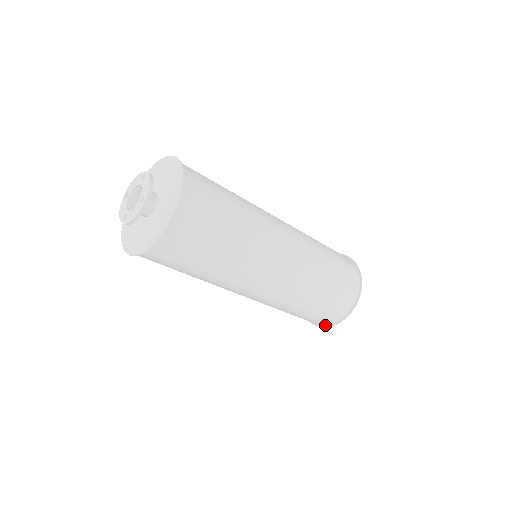
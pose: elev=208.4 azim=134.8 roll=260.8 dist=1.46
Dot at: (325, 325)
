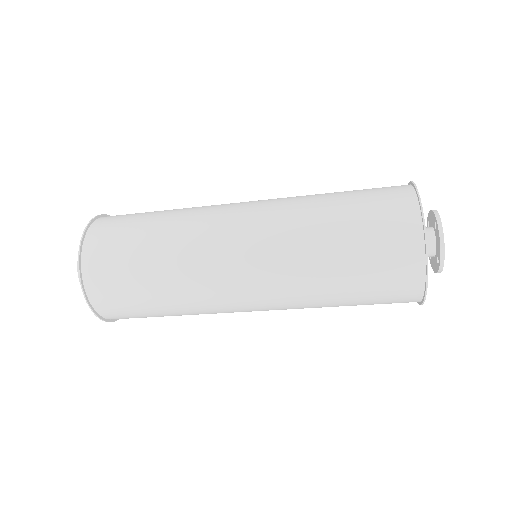
Dot at: occluded
